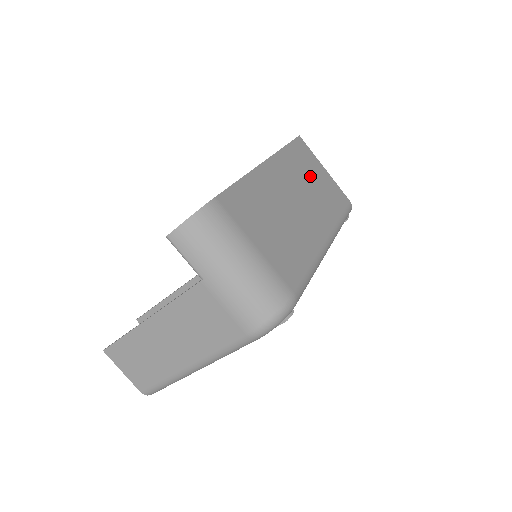
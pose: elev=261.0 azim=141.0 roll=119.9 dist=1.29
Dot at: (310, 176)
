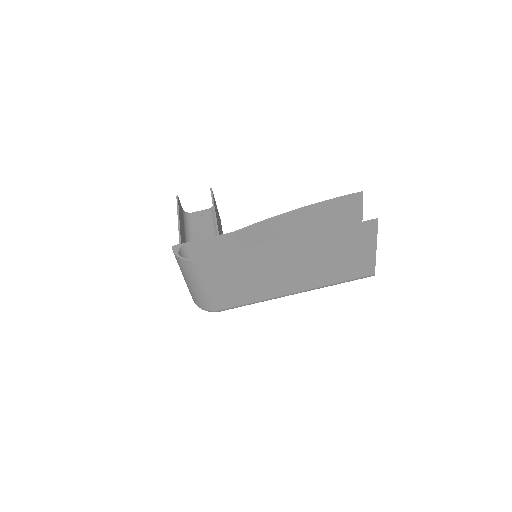
Dot at: (340, 253)
